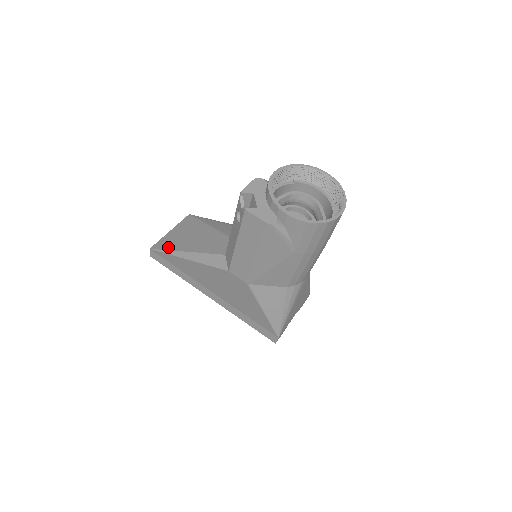
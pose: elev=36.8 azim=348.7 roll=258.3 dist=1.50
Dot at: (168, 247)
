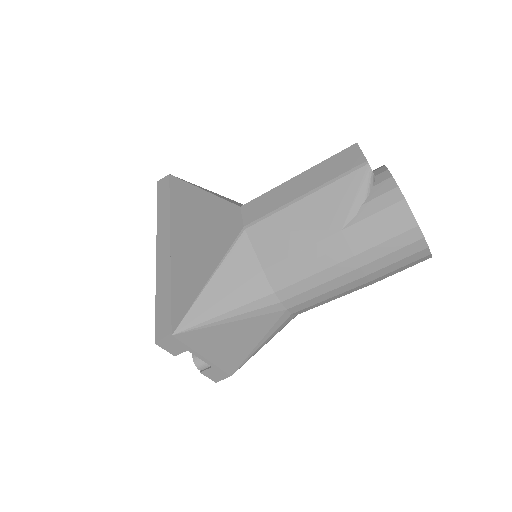
Dot at: occluded
